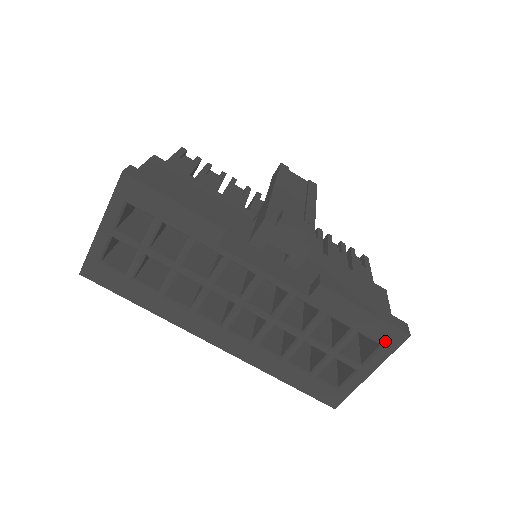
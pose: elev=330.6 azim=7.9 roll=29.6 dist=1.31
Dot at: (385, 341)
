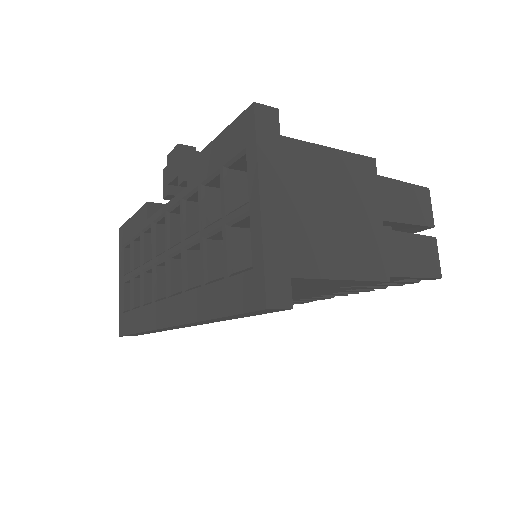
Dot at: (243, 141)
